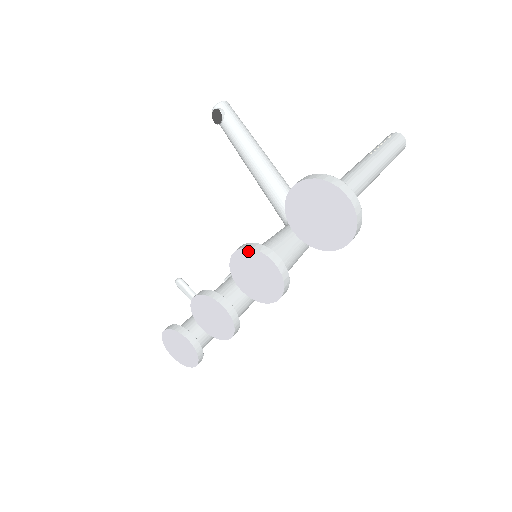
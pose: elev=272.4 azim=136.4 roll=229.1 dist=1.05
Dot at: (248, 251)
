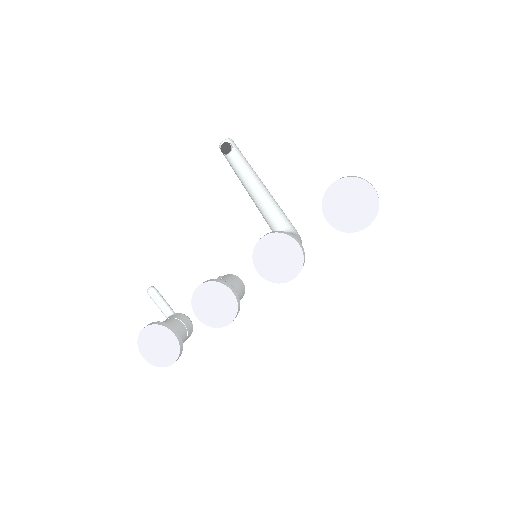
Dot at: (277, 235)
